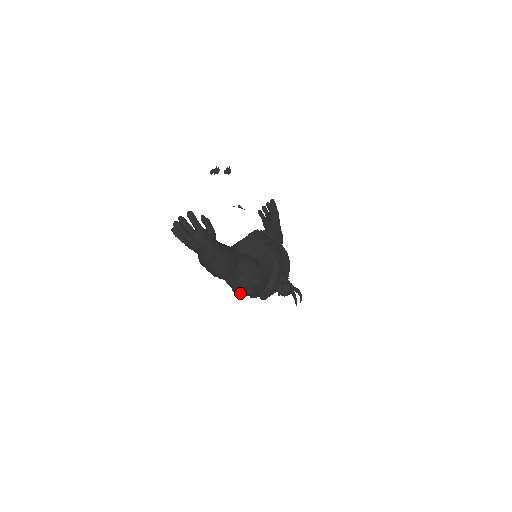
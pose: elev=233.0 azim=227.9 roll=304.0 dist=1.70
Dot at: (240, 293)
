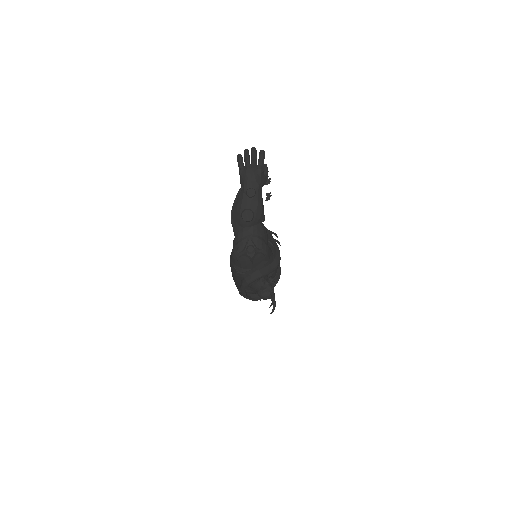
Dot at: (241, 251)
